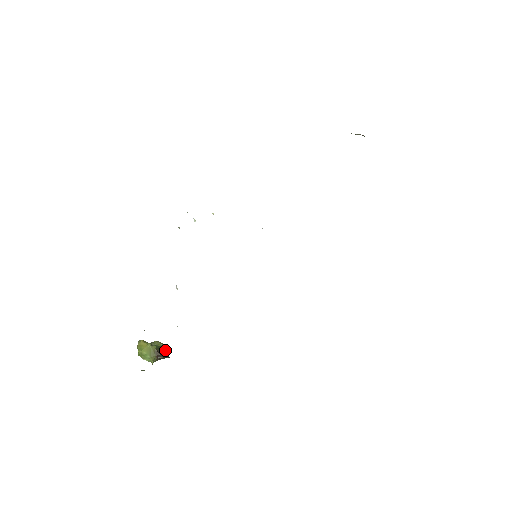
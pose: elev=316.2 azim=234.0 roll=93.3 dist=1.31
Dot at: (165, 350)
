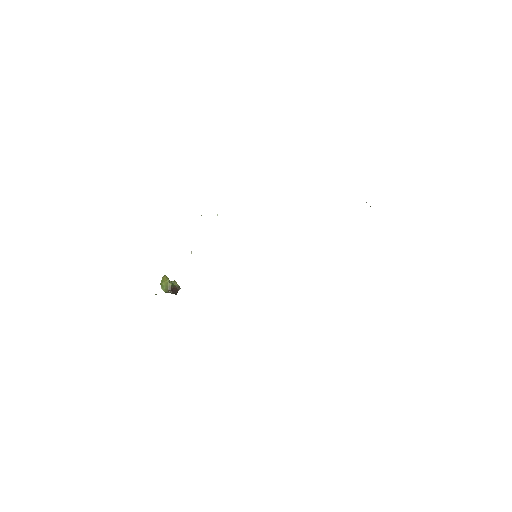
Dot at: (177, 289)
